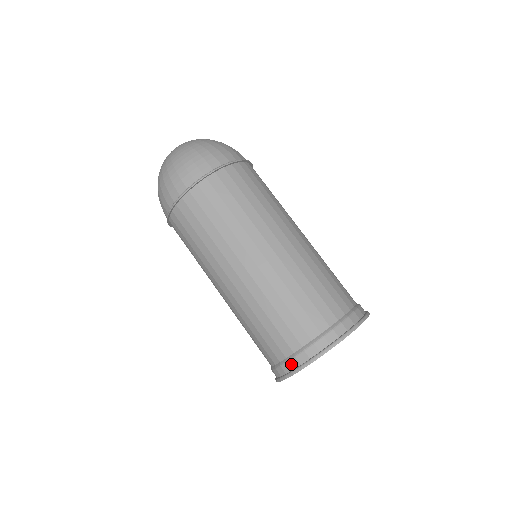
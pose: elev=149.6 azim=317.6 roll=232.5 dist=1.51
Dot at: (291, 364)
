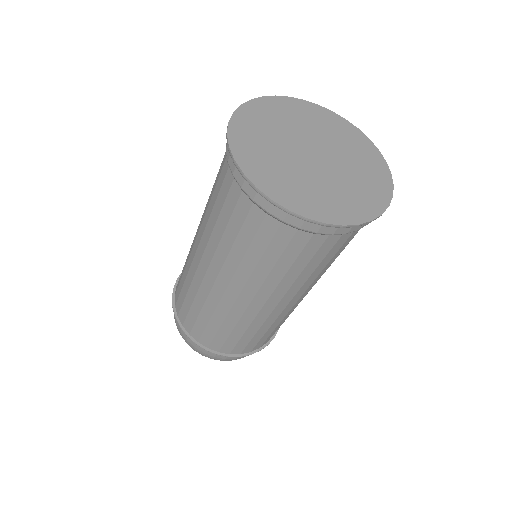
Dot at: occluded
